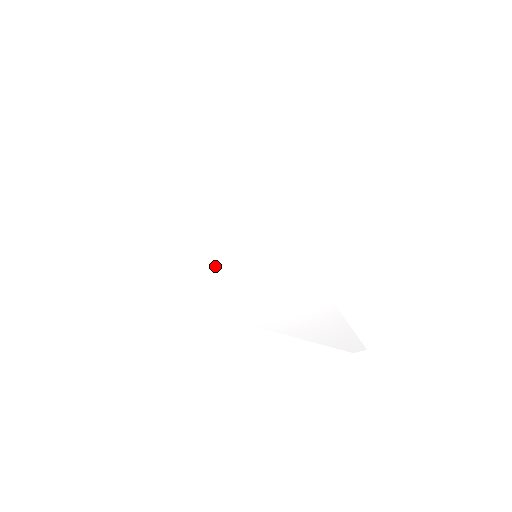
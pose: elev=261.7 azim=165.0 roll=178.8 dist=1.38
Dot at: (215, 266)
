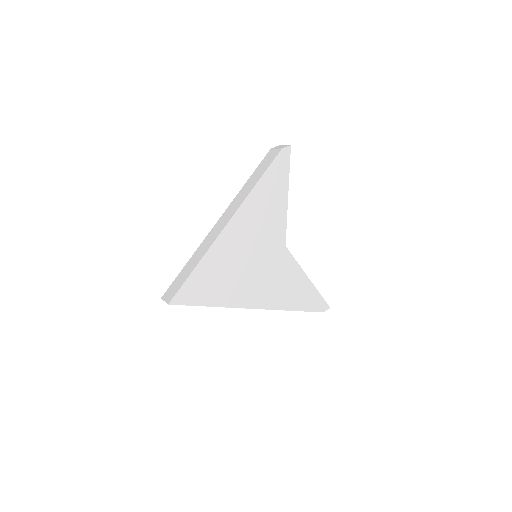
Dot at: (233, 270)
